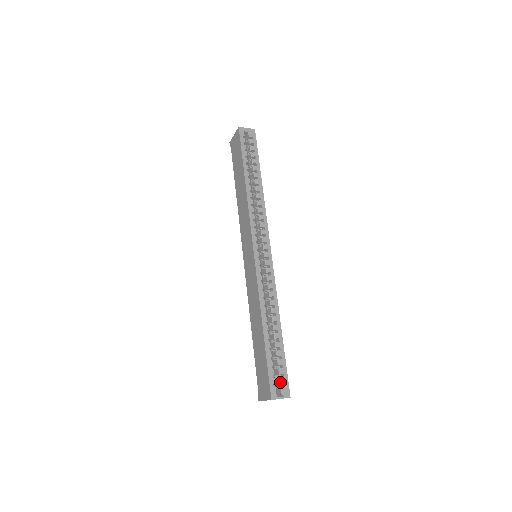
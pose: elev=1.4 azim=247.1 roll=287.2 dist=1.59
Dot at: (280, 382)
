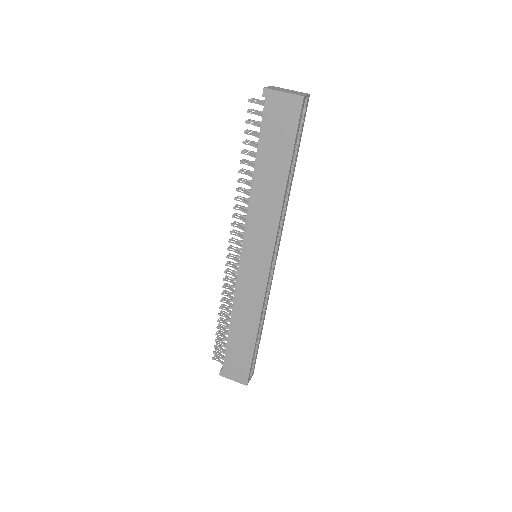
Dot at: (251, 368)
